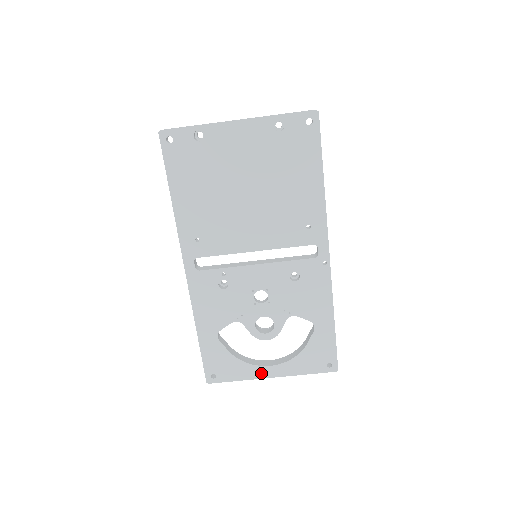
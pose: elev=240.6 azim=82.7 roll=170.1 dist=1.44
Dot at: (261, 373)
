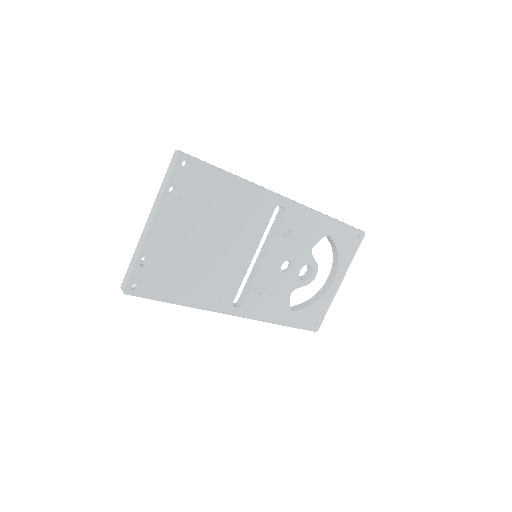
Dot at: (334, 290)
